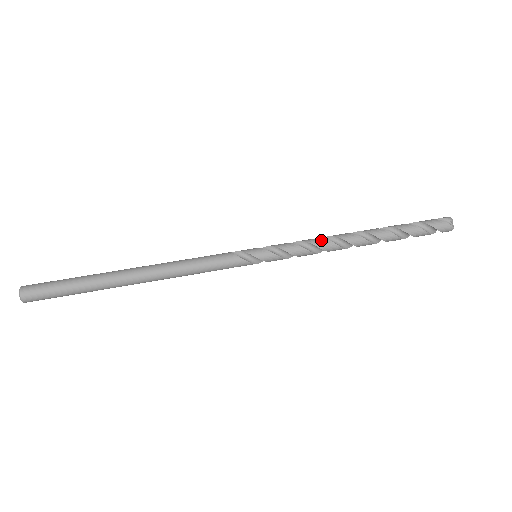
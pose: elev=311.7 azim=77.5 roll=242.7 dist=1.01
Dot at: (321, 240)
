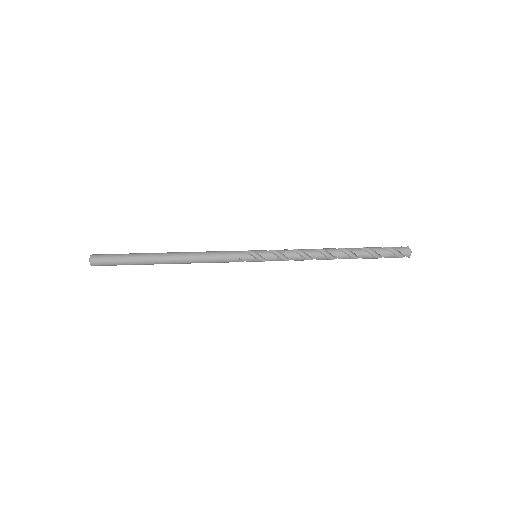
Dot at: (305, 249)
